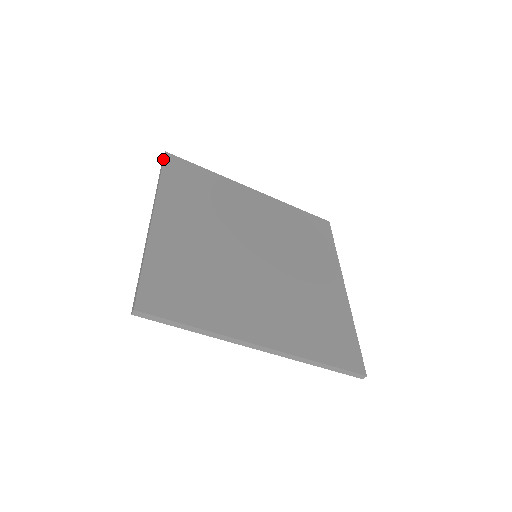
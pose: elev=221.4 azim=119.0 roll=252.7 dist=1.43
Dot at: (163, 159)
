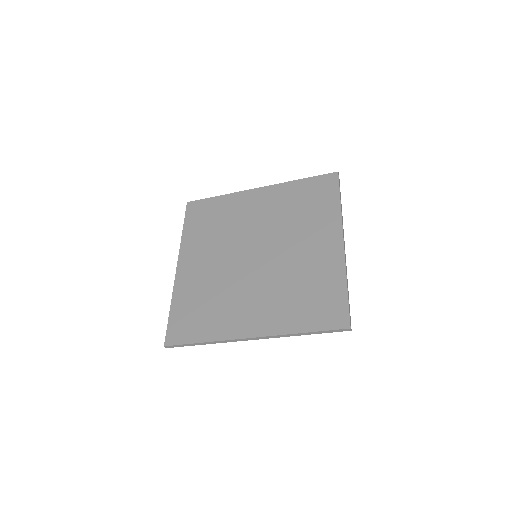
Dot at: (186, 211)
